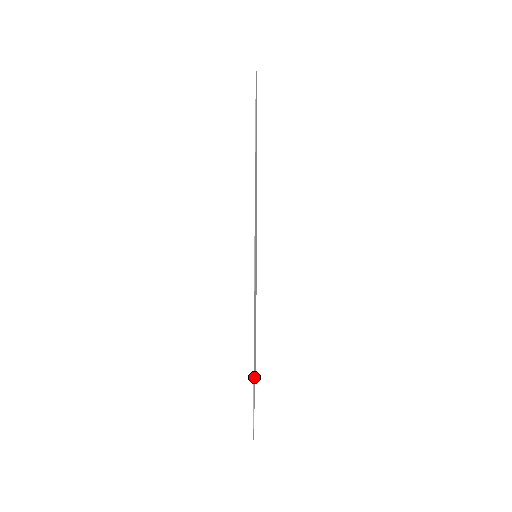
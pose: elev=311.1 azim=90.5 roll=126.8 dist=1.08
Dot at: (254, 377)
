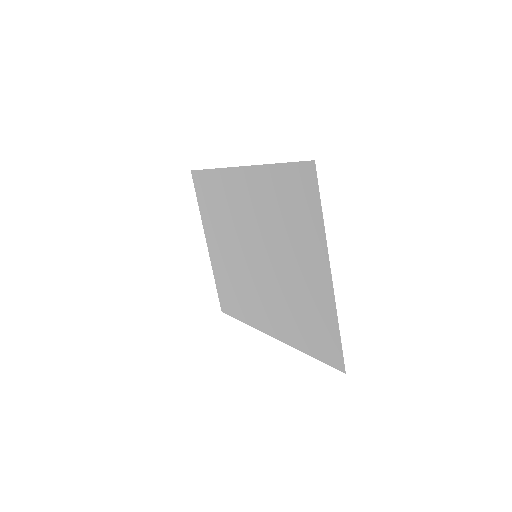
Dot at: (313, 339)
